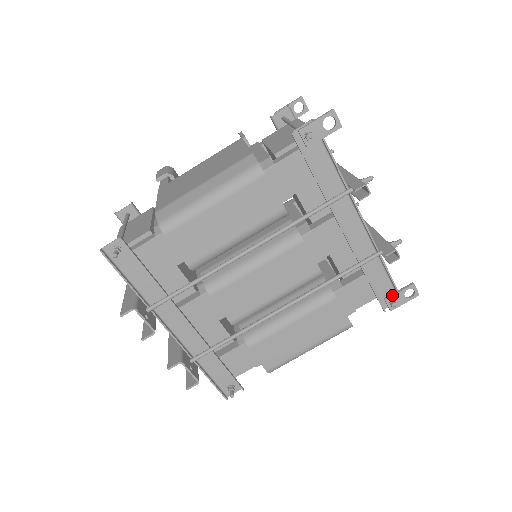
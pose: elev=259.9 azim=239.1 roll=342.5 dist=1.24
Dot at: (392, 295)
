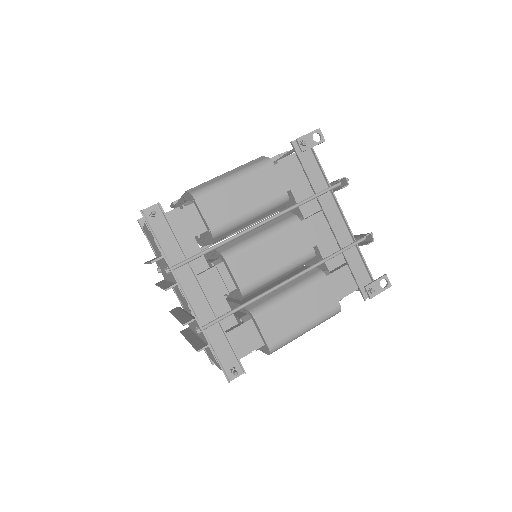
Dot at: (370, 283)
